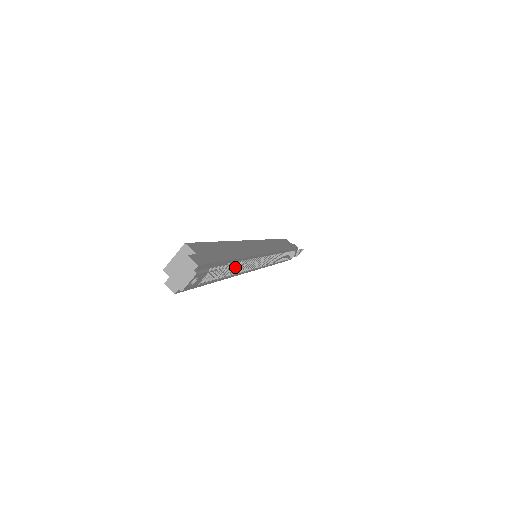
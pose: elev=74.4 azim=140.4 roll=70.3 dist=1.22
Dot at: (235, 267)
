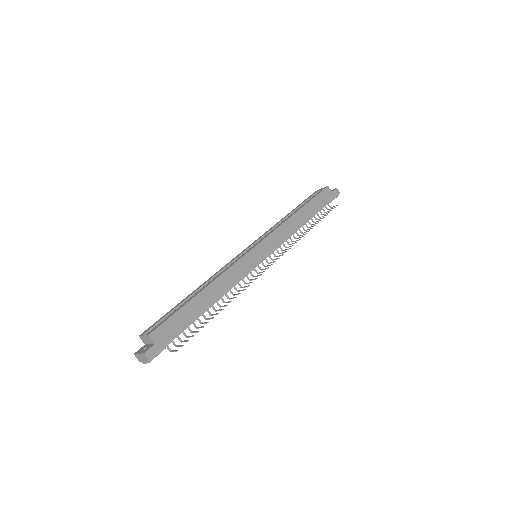
Dot at: occluded
